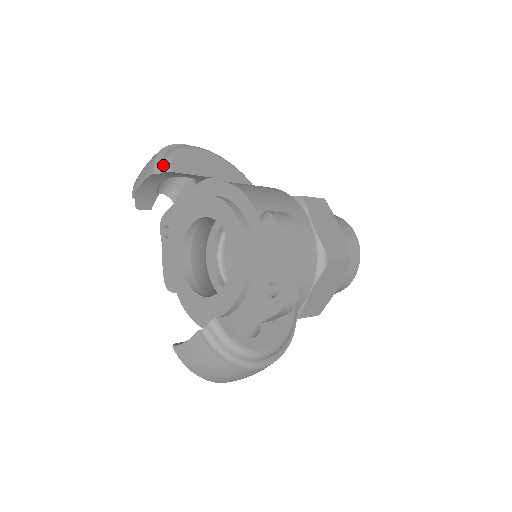
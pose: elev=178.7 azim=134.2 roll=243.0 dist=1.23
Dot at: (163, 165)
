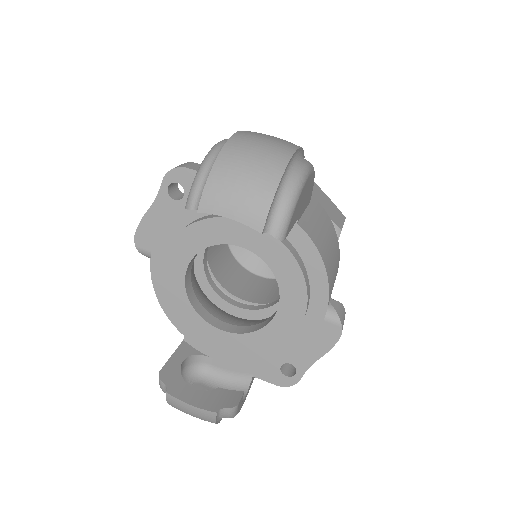
Dot at: (280, 225)
